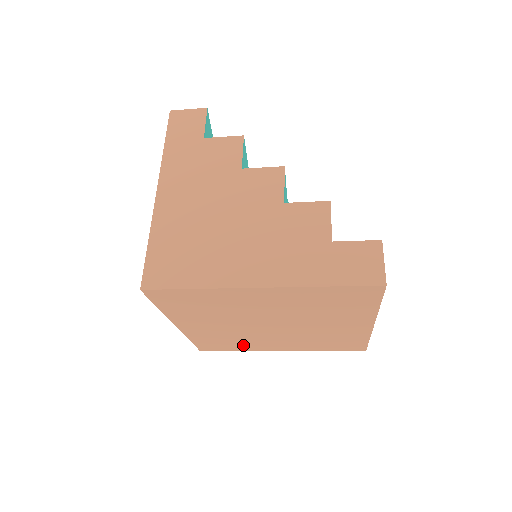
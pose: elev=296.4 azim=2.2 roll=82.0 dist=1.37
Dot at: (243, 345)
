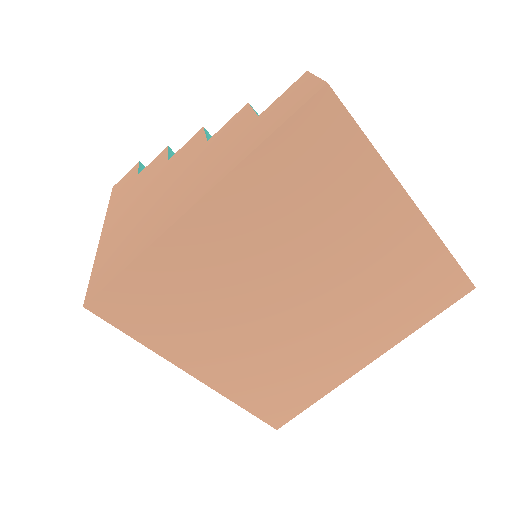
Dot at: (311, 378)
